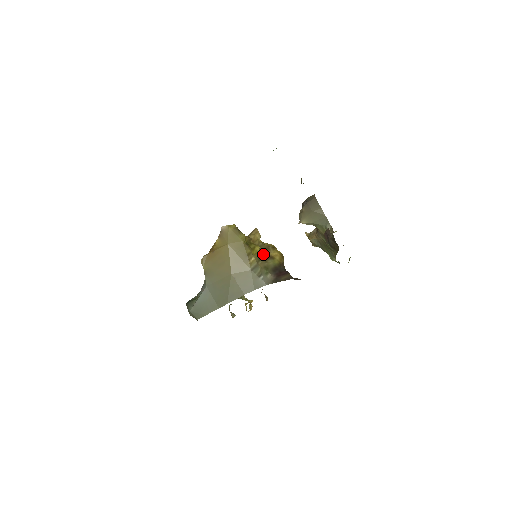
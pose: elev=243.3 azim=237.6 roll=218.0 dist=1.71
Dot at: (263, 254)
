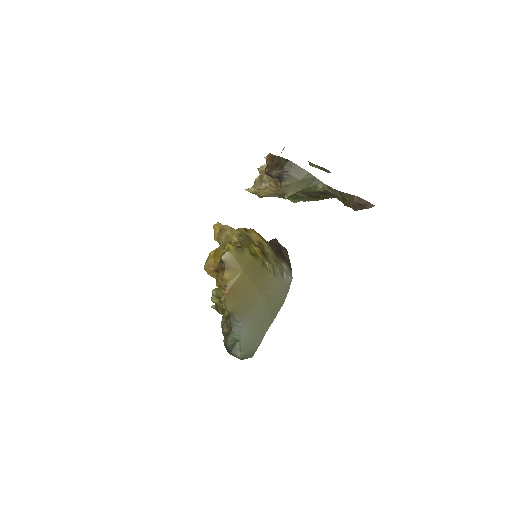
Dot at: (259, 249)
